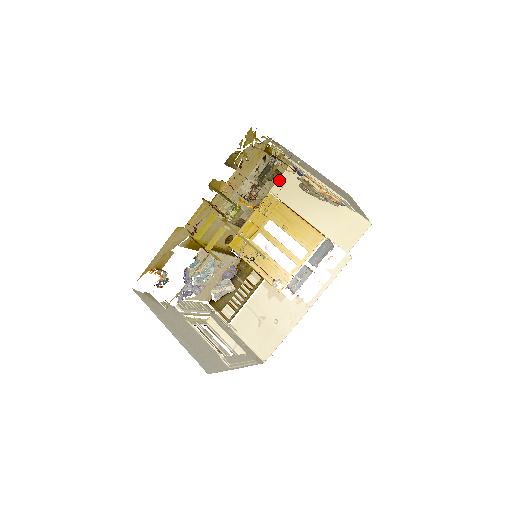
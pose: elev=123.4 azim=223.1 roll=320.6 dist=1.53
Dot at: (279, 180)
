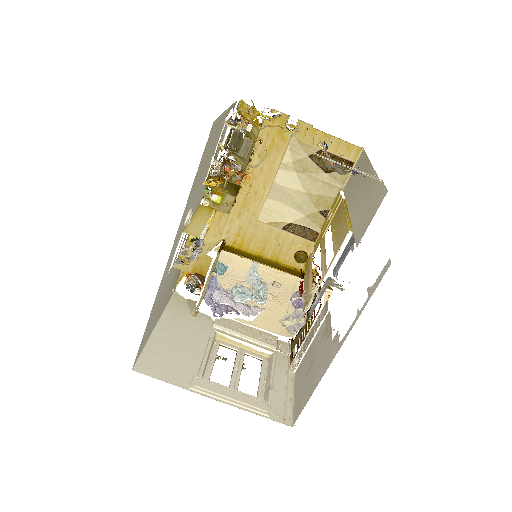
Dot at: (351, 172)
